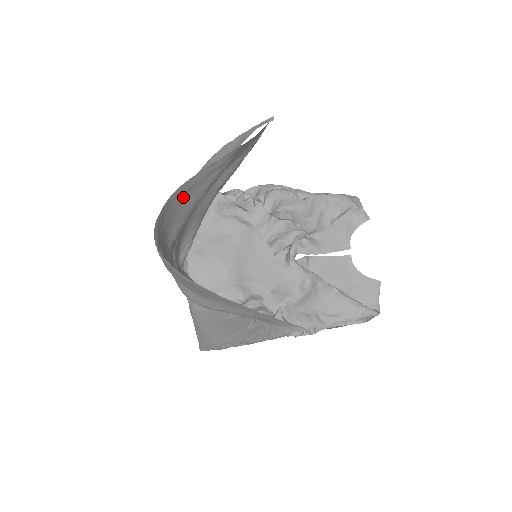
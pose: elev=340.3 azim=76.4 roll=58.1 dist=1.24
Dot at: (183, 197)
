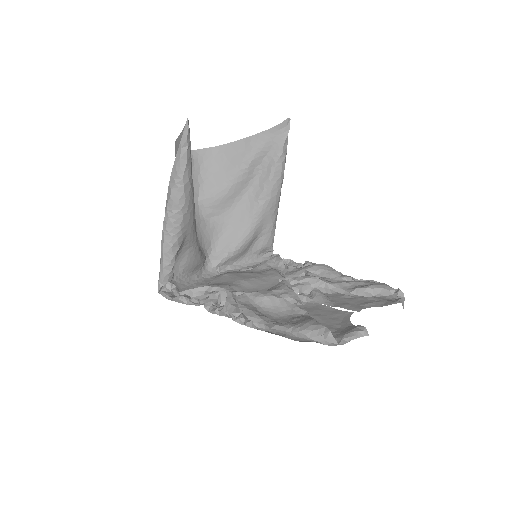
Dot at: (222, 160)
